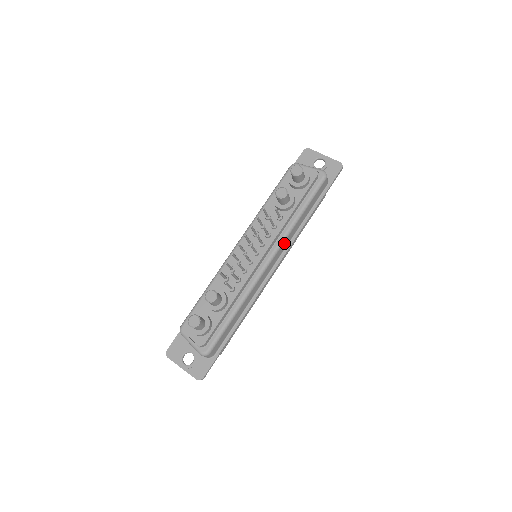
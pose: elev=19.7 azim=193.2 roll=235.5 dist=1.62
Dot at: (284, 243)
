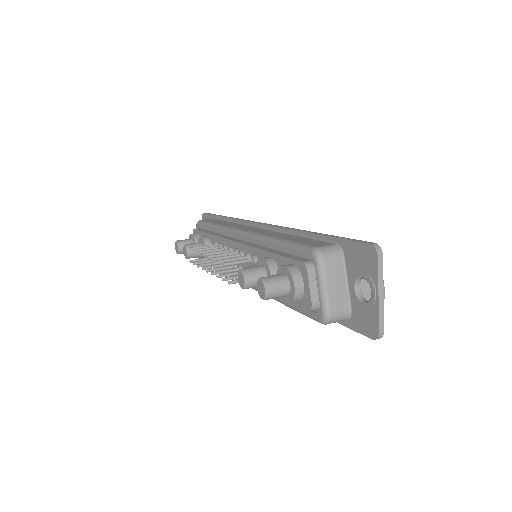
Dot at: occluded
